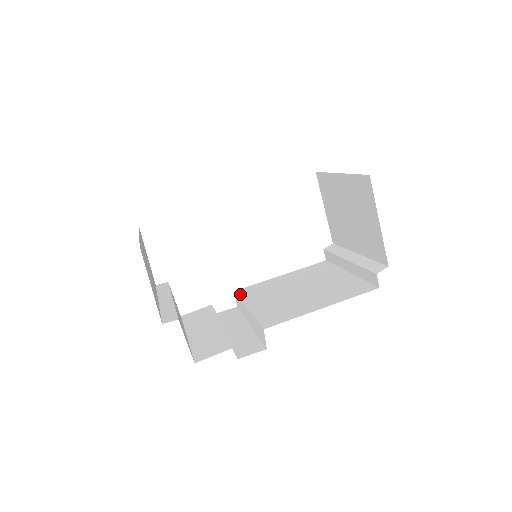
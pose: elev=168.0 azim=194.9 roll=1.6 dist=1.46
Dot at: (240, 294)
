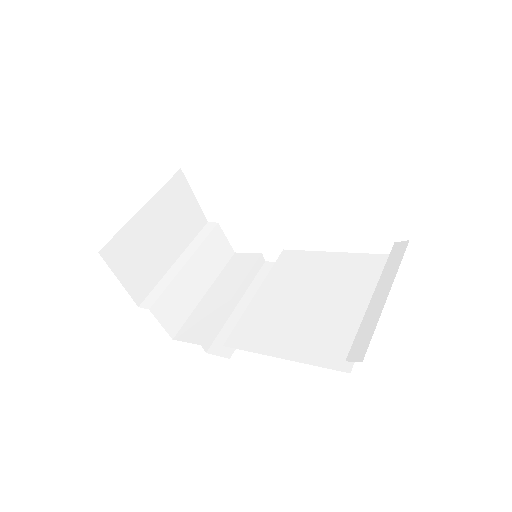
Dot at: (278, 261)
